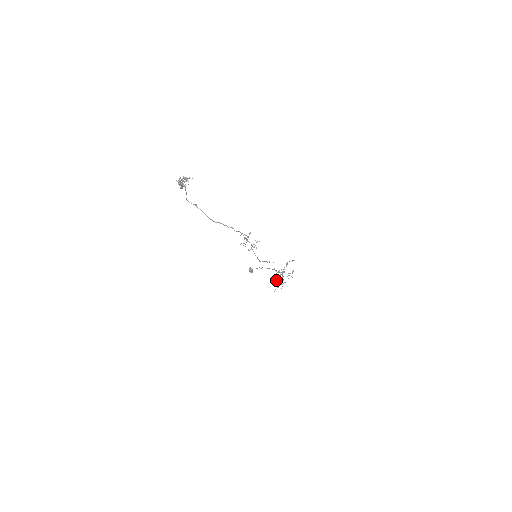
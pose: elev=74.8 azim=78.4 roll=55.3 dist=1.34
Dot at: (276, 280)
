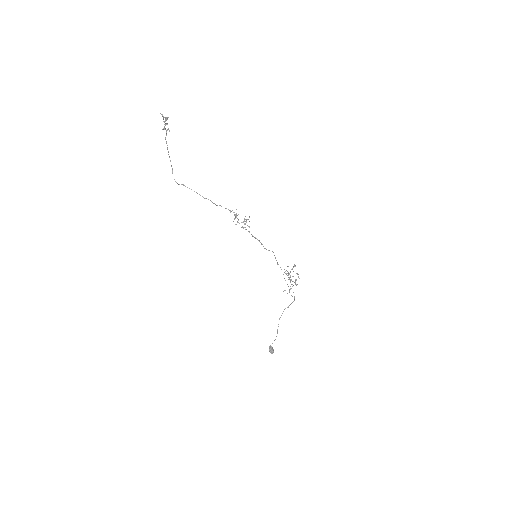
Dot at: (289, 290)
